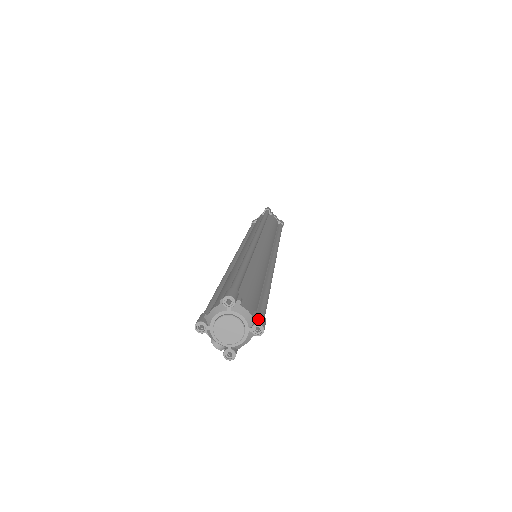
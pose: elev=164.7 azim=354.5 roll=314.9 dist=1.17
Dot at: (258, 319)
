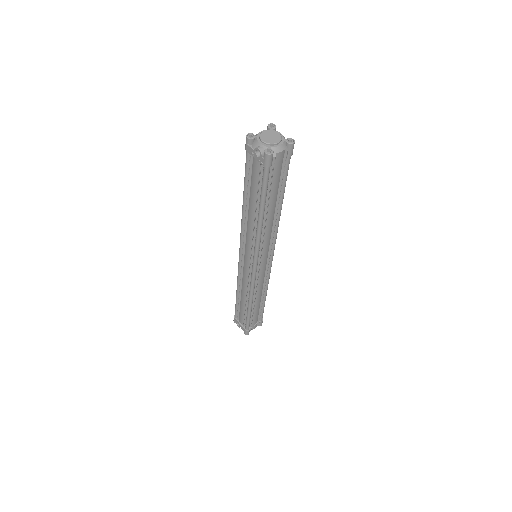
Dot at: occluded
